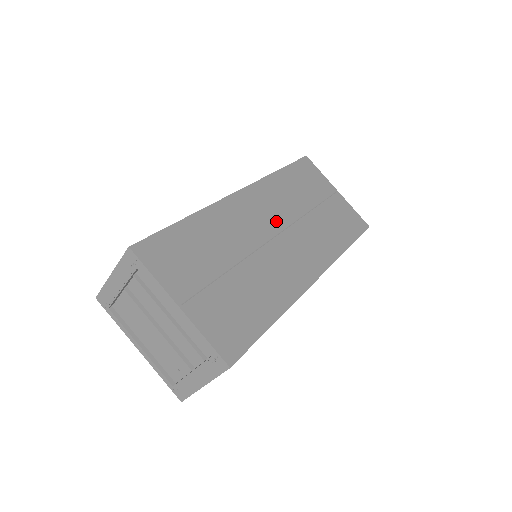
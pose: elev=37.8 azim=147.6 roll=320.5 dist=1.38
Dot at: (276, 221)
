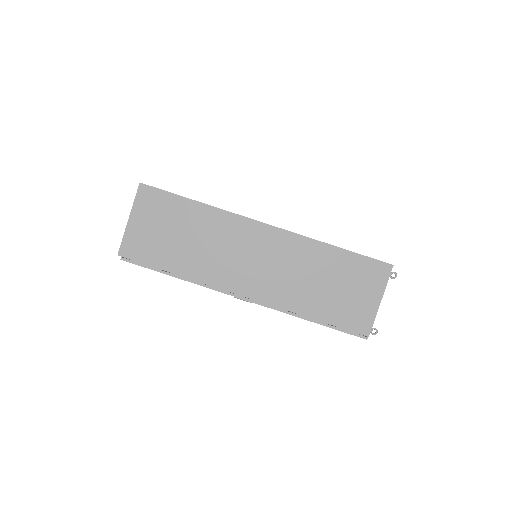
Dot at: occluded
